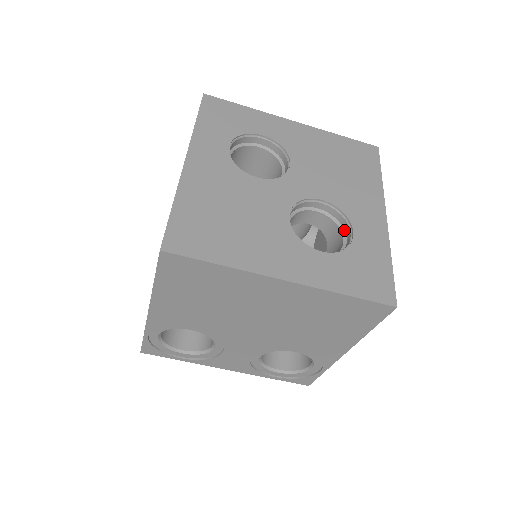
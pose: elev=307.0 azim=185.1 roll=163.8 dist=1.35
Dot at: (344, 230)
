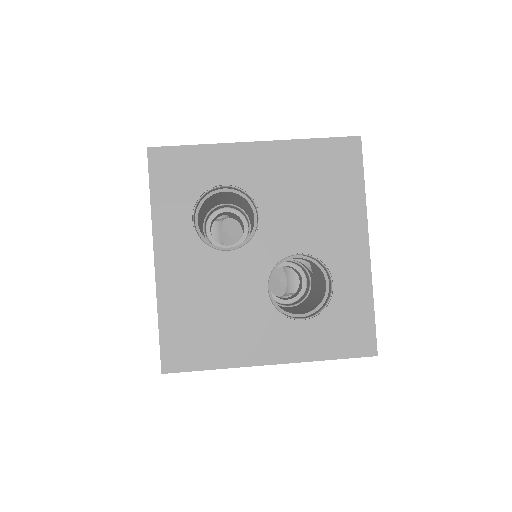
Dot at: (326, 273)
